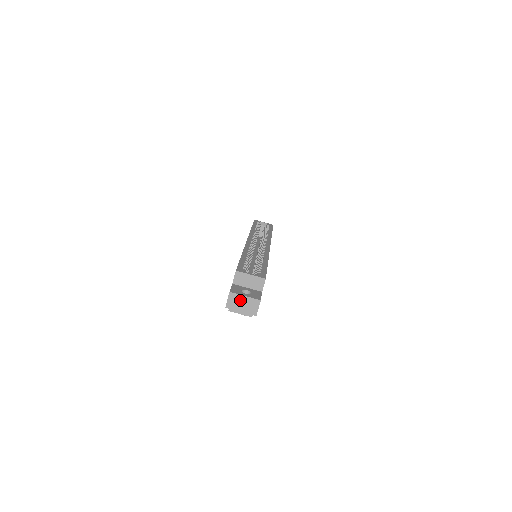
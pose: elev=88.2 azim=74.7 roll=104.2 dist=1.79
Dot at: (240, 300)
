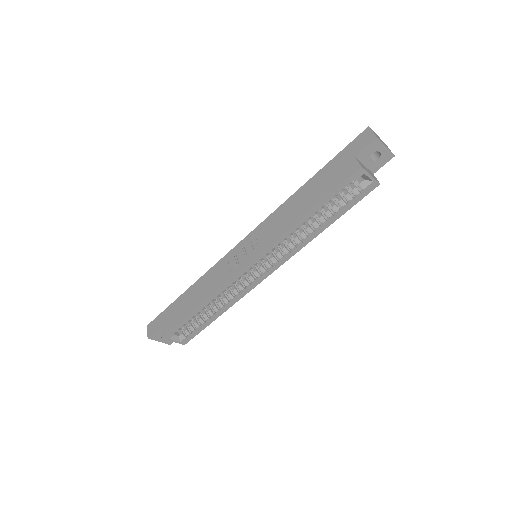
Dot at: occluded
